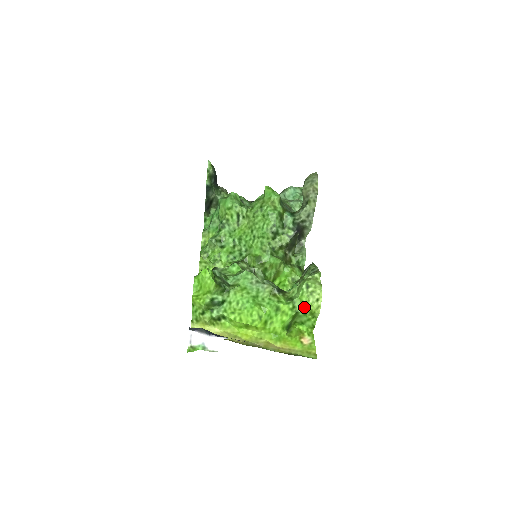
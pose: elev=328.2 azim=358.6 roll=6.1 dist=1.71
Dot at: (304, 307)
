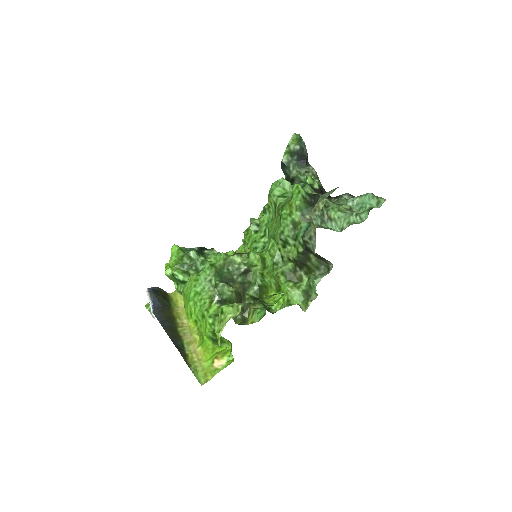
Dot at: occluded
